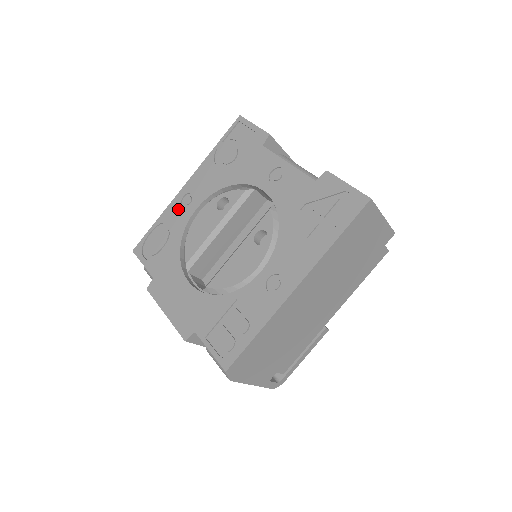
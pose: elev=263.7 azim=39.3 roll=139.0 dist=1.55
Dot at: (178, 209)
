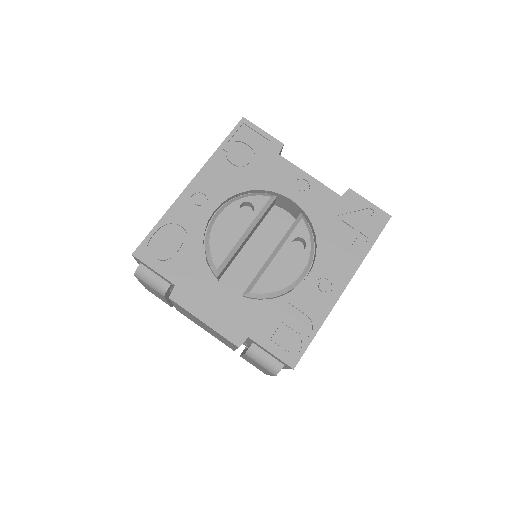
Dot at: (189, 209)
